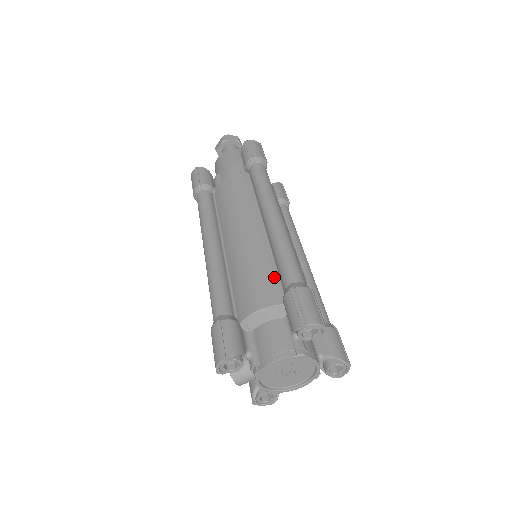
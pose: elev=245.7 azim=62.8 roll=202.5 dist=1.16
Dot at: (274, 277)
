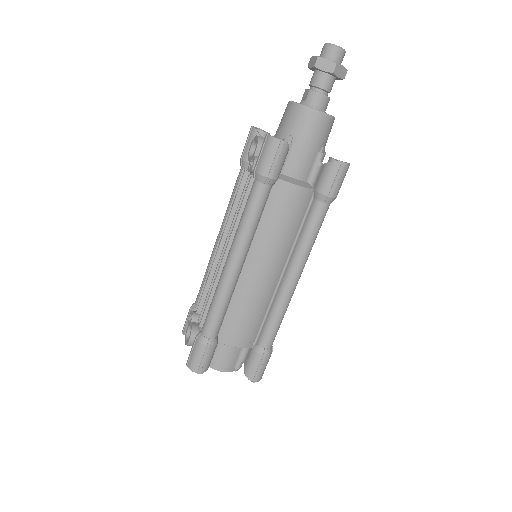
Dot at: (259, 325)
